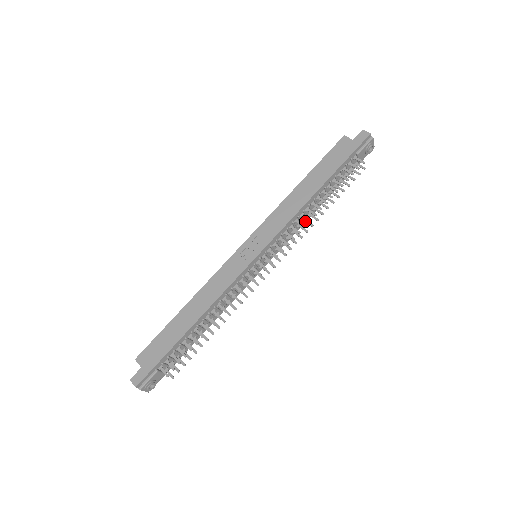
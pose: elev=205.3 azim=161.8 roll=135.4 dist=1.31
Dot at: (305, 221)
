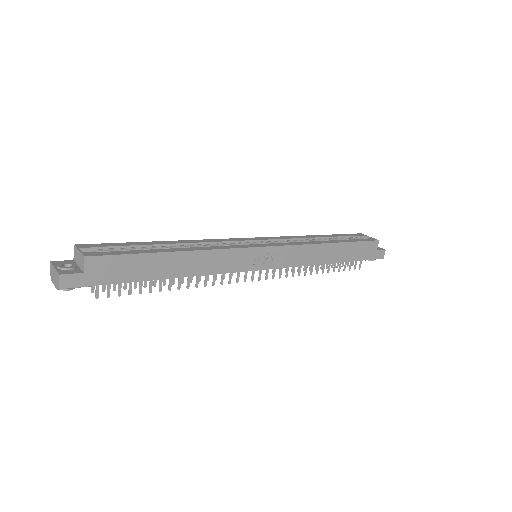
Dot at: occluded
